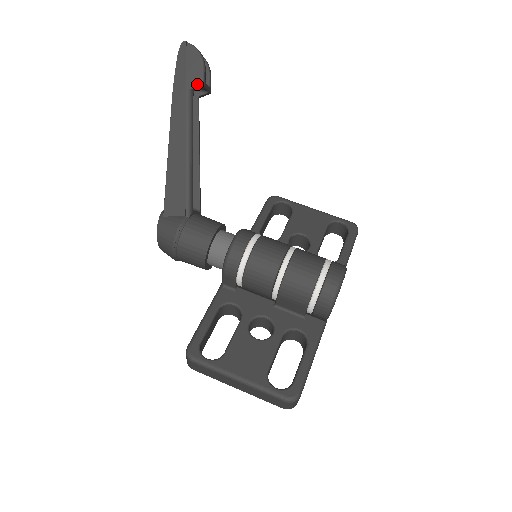
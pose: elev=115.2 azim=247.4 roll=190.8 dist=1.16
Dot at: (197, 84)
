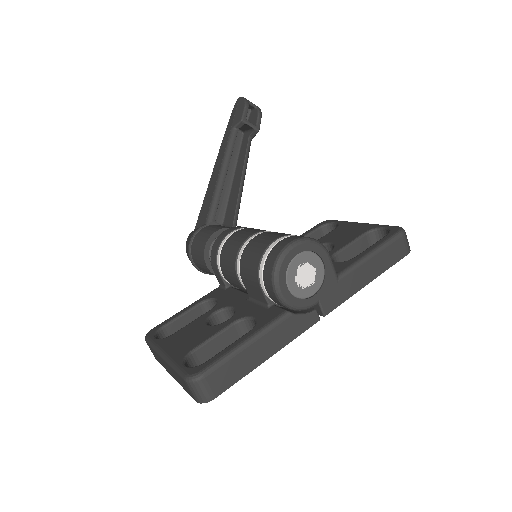
Dot at: (238, 121)
